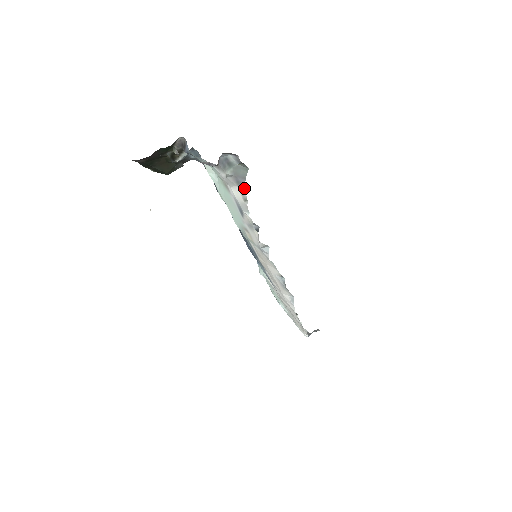
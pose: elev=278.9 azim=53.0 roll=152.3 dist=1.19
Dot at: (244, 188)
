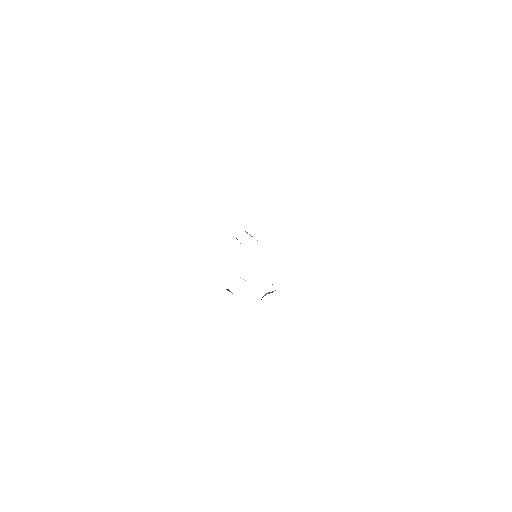
Dot at: occluded
